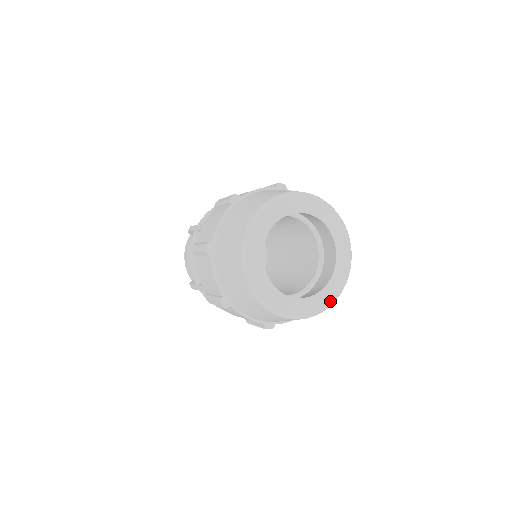
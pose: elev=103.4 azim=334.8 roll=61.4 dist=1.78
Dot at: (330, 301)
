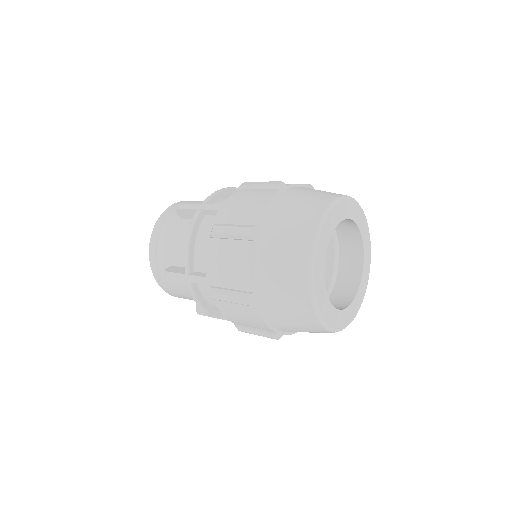
Dot at: (352, 318)
